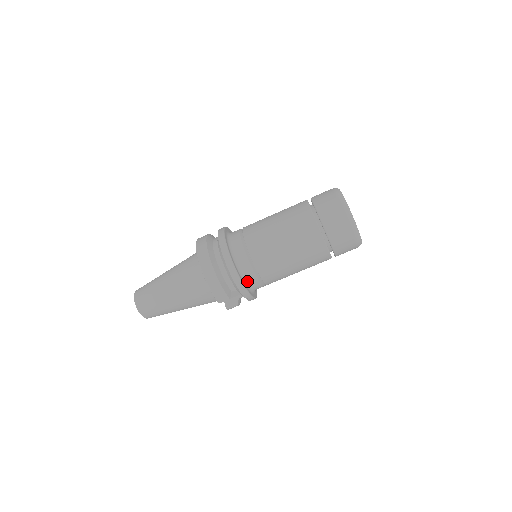
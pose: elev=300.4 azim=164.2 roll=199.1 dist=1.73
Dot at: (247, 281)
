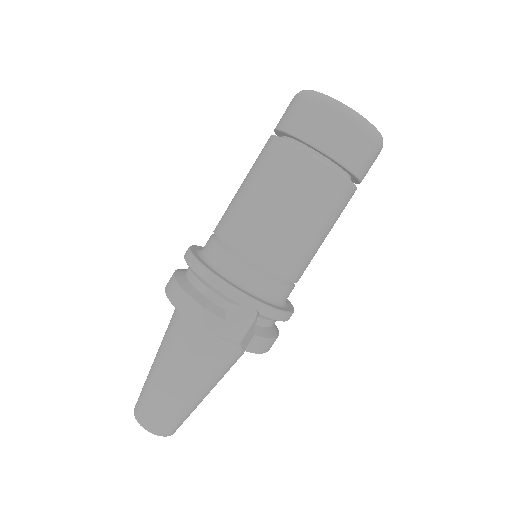
Dot at: (238, 281)
